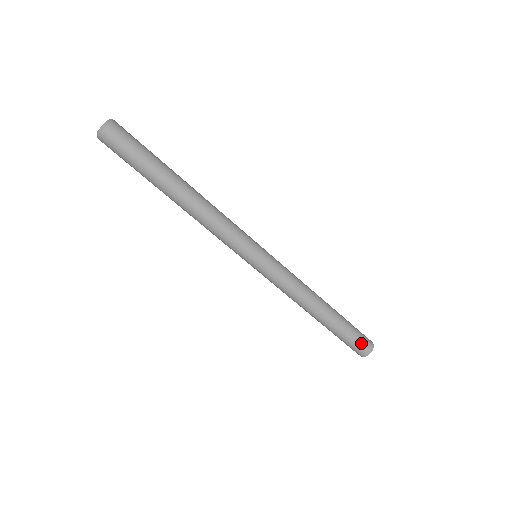
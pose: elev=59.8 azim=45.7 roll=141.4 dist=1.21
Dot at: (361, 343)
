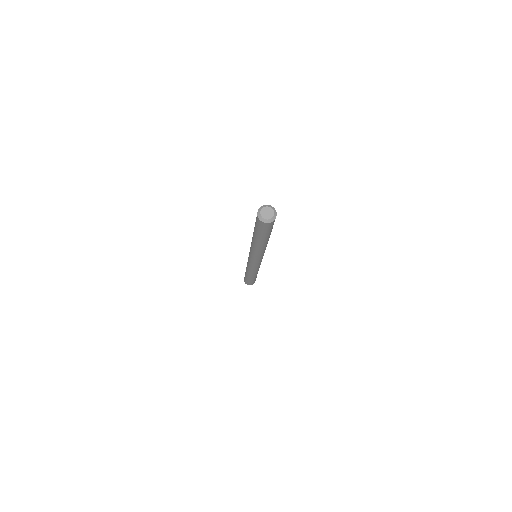
Dot at: (248, 283)
